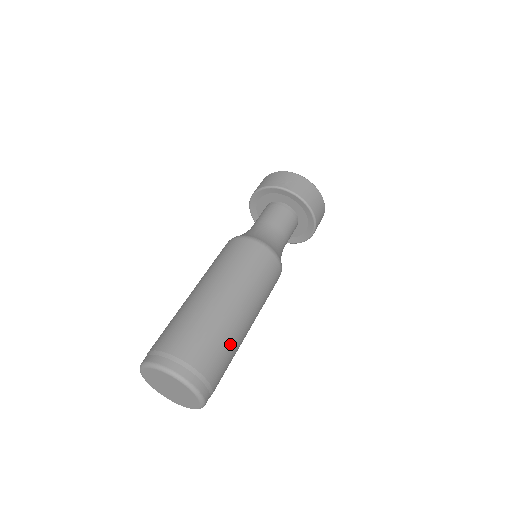
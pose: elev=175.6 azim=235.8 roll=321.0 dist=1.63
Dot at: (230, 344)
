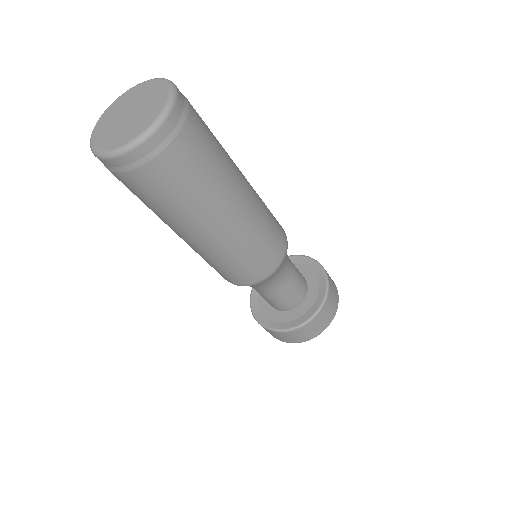
Dot at: (222, 155)
